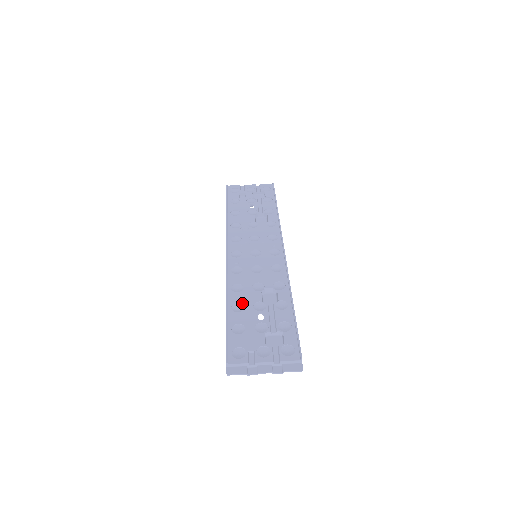
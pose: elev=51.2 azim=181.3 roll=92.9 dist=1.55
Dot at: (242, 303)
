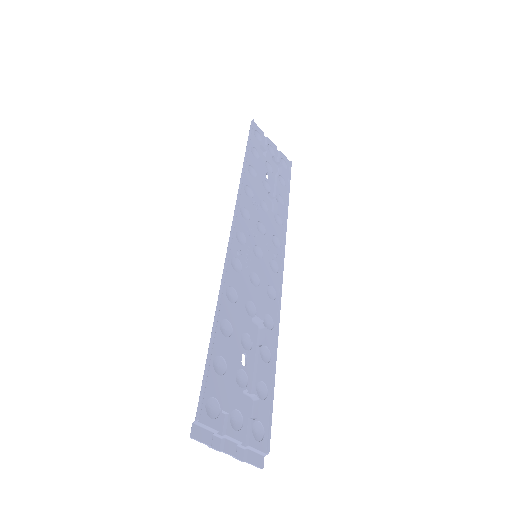
Dot at: (232, 324)
